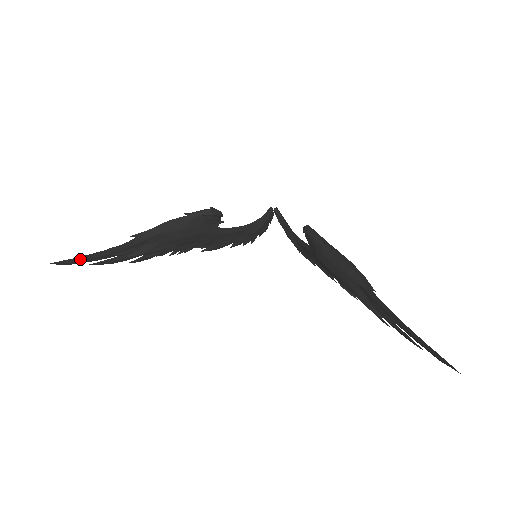
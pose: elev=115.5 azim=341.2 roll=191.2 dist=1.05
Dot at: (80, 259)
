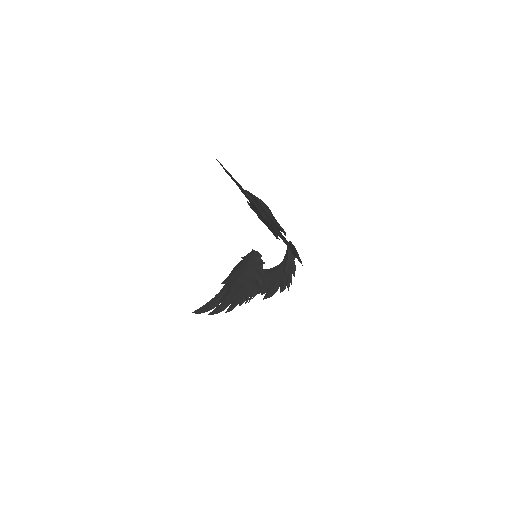
Dot at: (204, 308)
